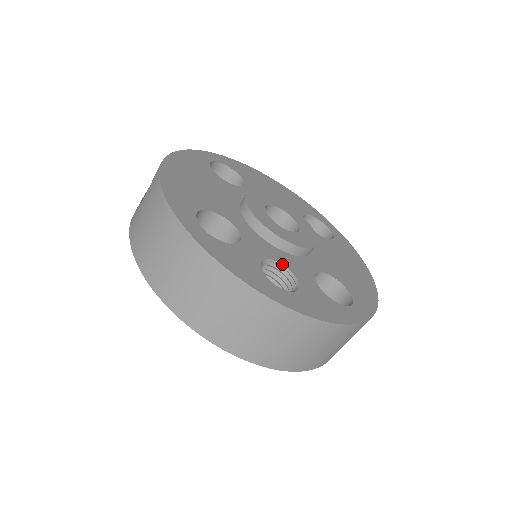
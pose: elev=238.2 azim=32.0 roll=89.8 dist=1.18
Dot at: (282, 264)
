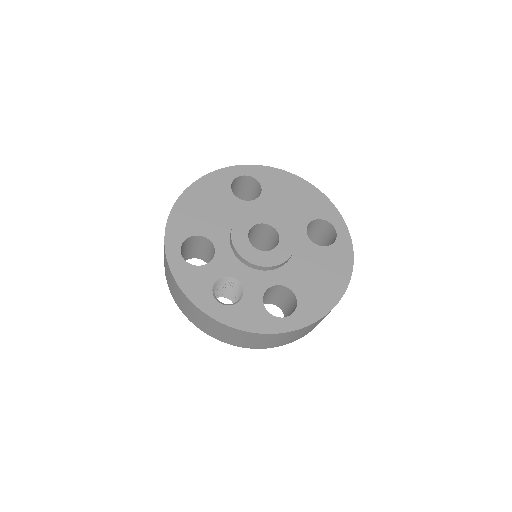
Dot at: (238, 280)
